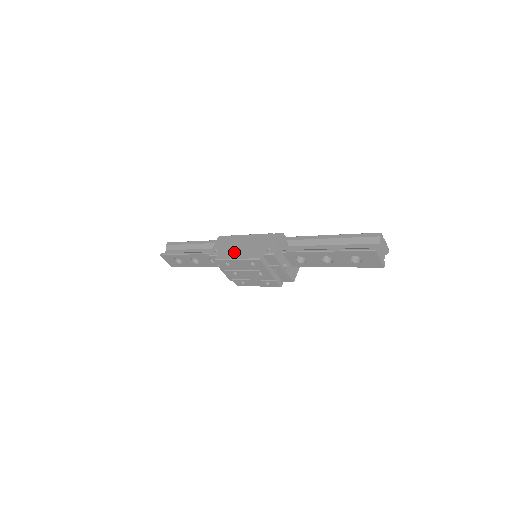
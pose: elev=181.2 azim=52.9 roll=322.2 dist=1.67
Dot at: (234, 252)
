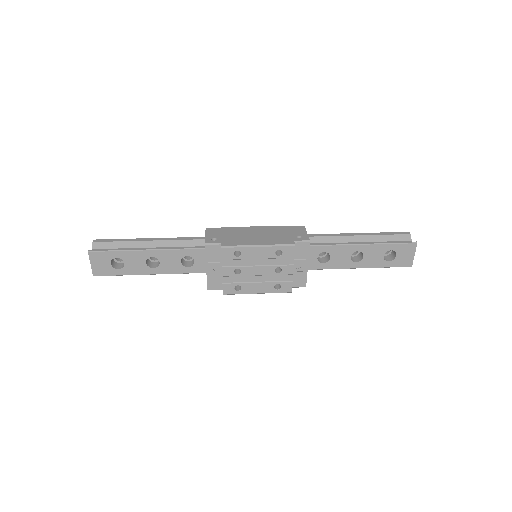
Dot at: (249, 239)
